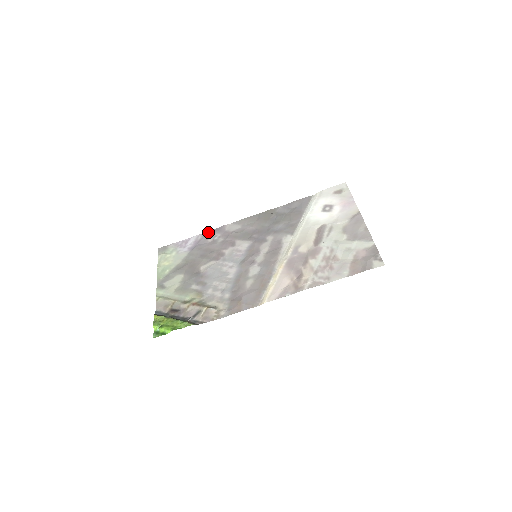
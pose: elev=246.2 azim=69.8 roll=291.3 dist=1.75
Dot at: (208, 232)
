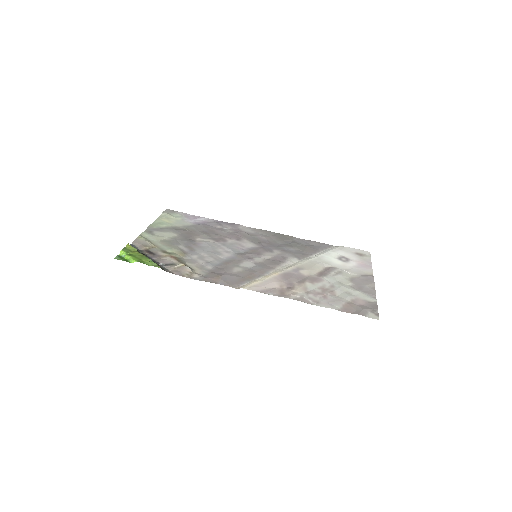
Dot at: (221, 221)
